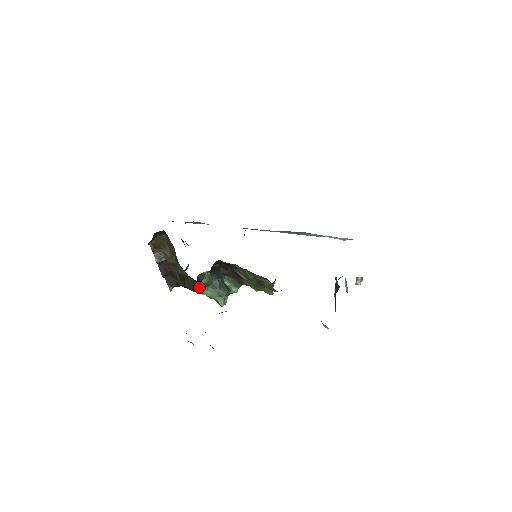
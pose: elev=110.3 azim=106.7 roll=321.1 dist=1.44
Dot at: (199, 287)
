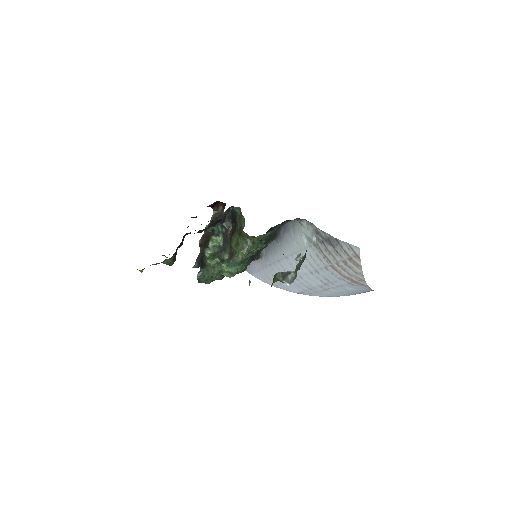
Dot at: (209, 246)
